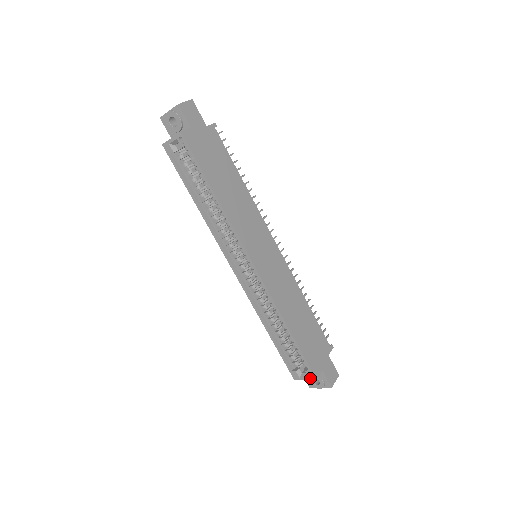
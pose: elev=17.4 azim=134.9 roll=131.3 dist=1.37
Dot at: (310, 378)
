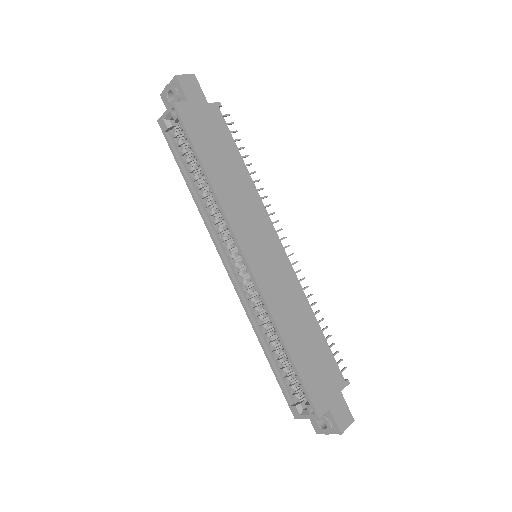
Dot at: (312, 416)
